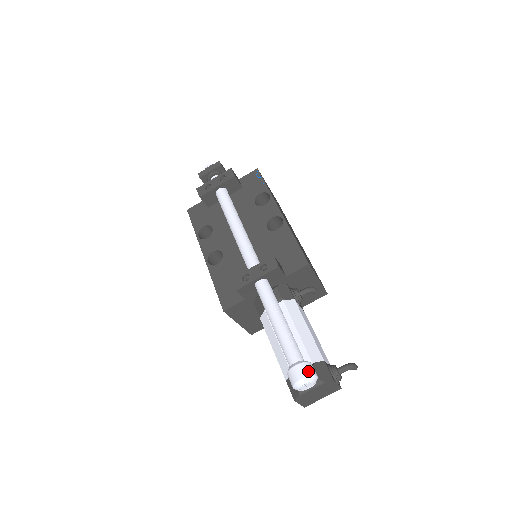
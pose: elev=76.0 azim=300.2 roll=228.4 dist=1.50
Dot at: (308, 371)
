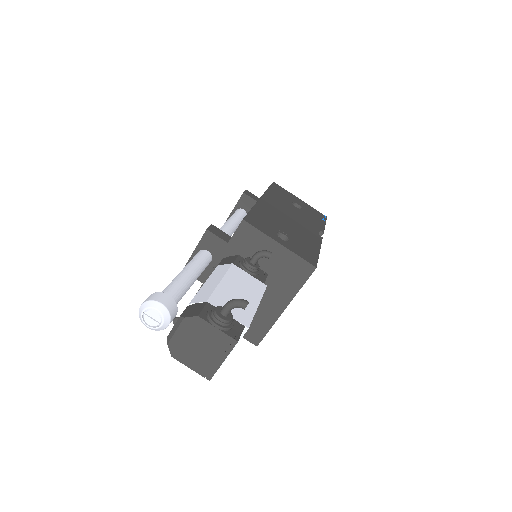
Dot at: (151, 298)
